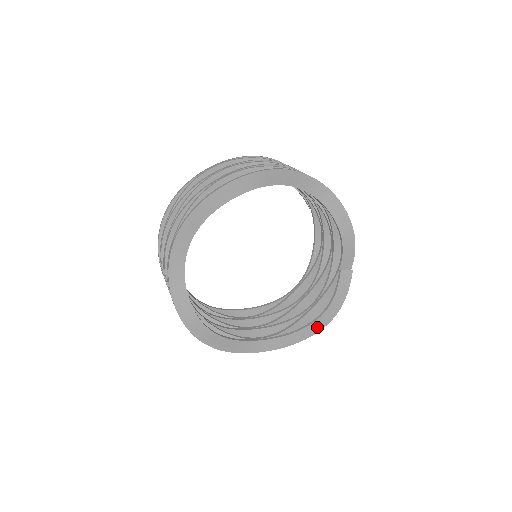
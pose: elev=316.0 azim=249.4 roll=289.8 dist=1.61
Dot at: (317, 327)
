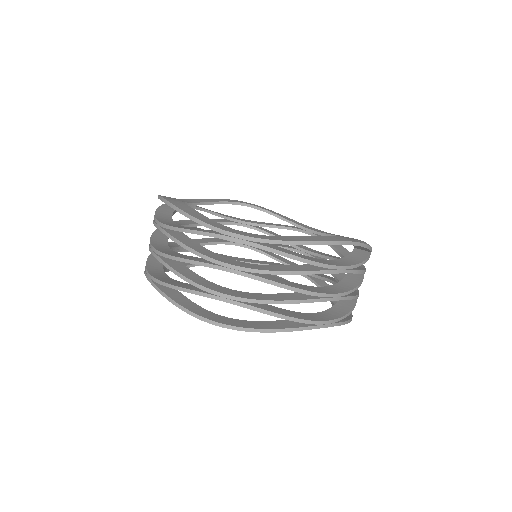
Dot at: occluded
